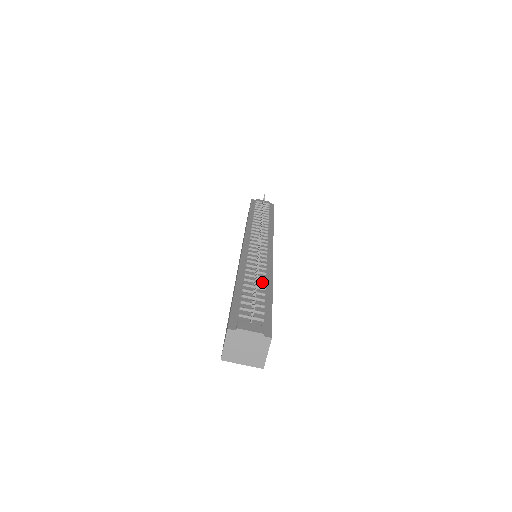
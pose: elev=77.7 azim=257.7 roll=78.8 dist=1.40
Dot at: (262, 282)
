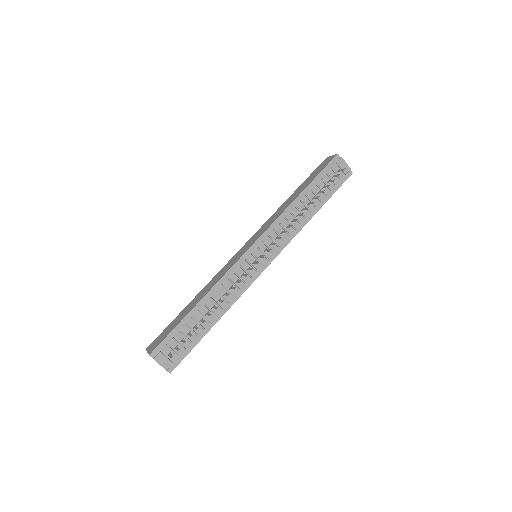
Dot at: (214, 314)
